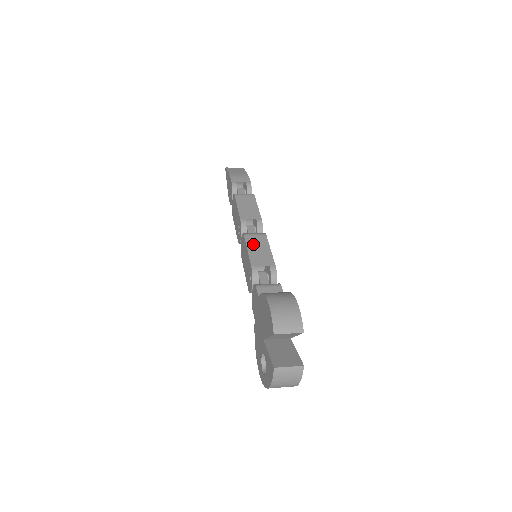
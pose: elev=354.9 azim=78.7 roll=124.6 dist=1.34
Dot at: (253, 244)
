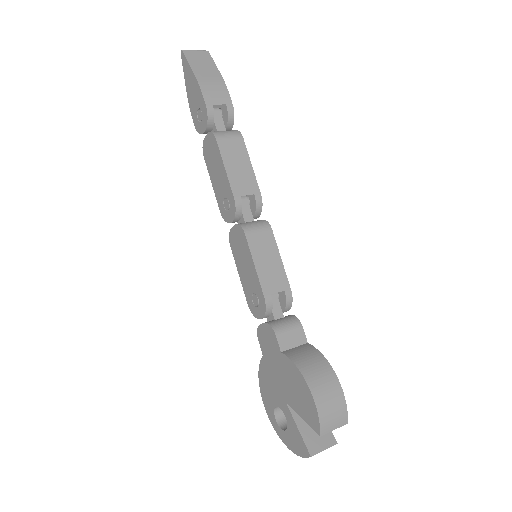
Dot at: (259, 251)
